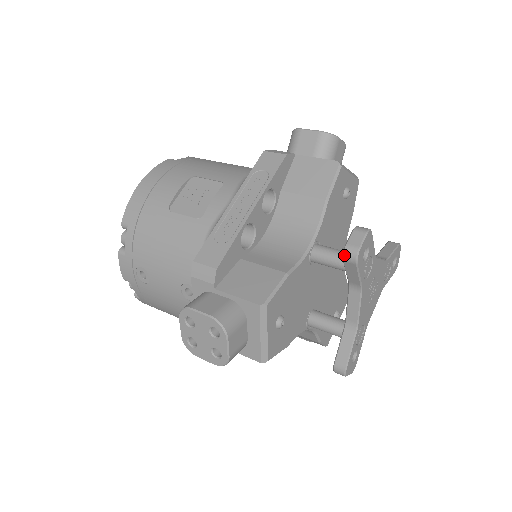
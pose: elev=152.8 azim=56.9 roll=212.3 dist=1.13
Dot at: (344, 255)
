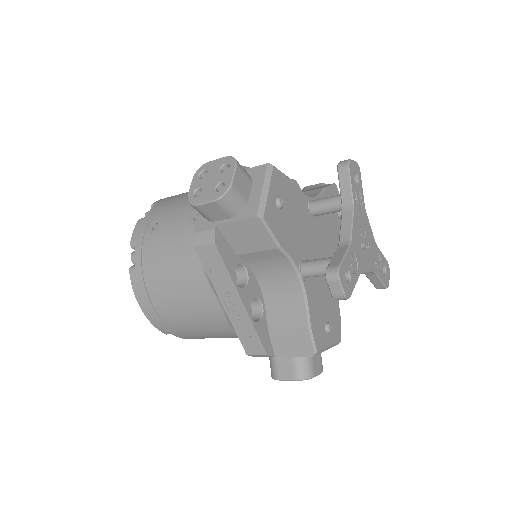
Dot at: (339, 164)
